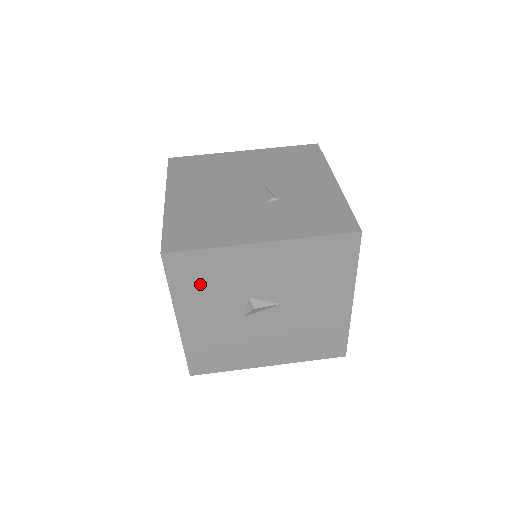
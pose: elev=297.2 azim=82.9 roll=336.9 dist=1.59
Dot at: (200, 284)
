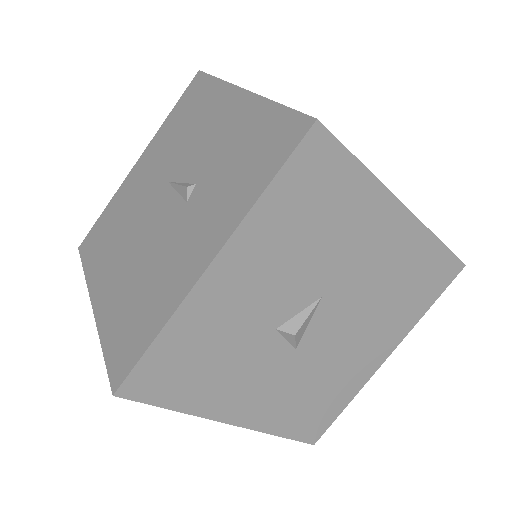
Dot at: (202, 374)
